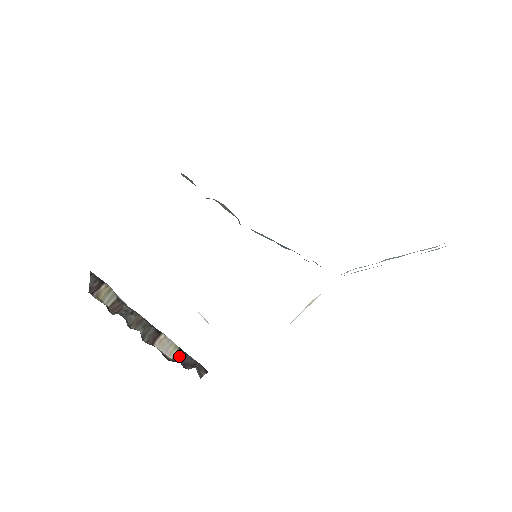
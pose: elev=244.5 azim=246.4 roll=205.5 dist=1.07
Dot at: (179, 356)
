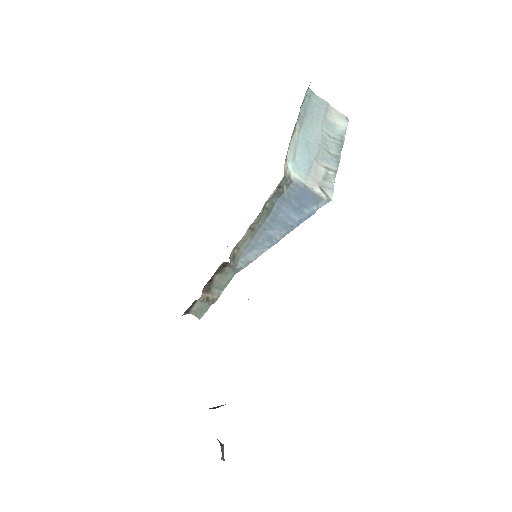
Dot at: occluded
